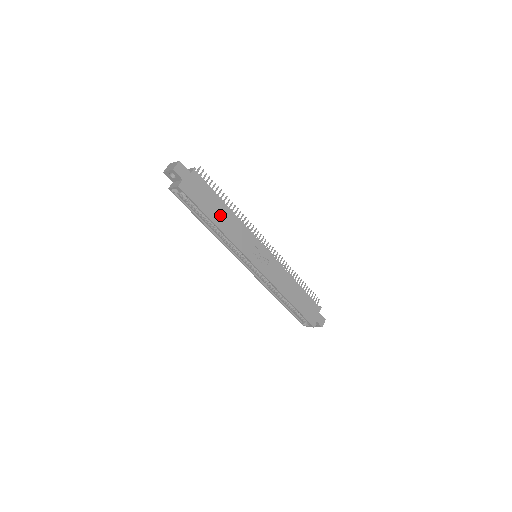
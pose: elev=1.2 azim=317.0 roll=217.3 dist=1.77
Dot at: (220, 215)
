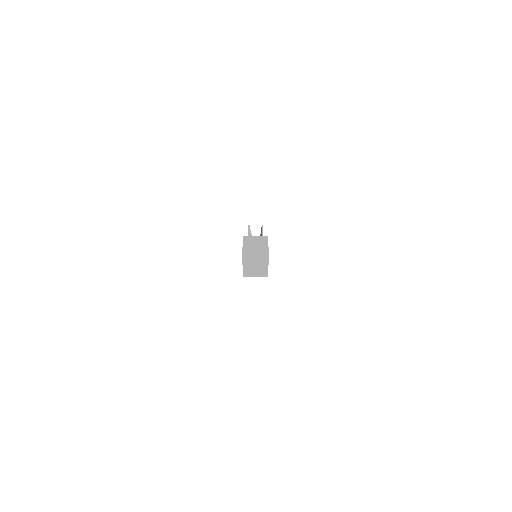
Dot at: occluded
